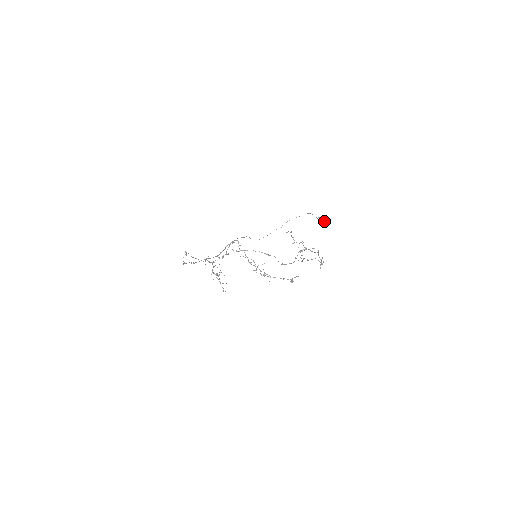
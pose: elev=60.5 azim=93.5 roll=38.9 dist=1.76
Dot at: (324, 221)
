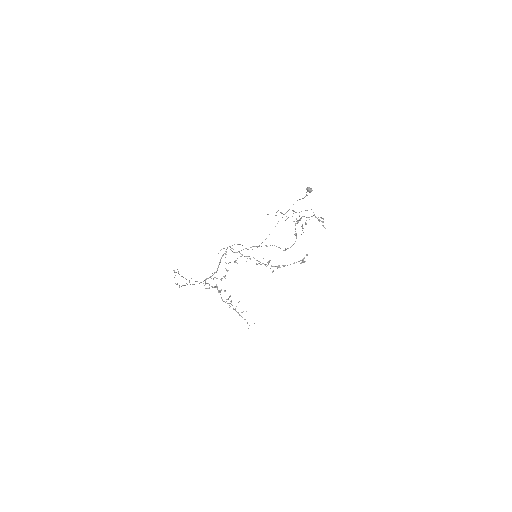
Dot at: (308, 189)
